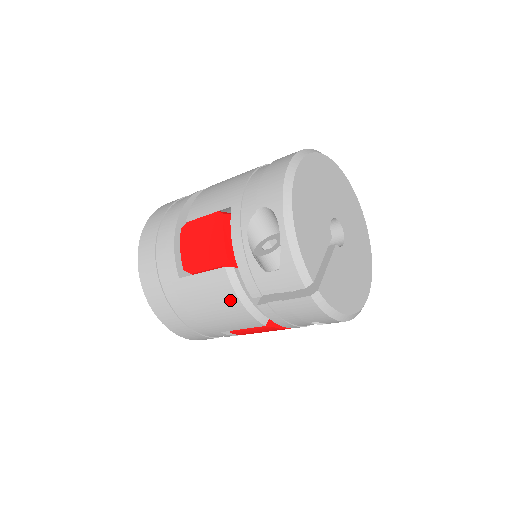
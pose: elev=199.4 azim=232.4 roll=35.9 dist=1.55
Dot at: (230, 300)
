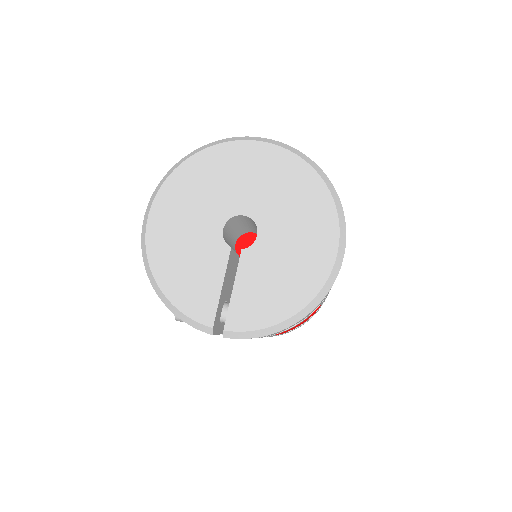
Dot at: occluded
